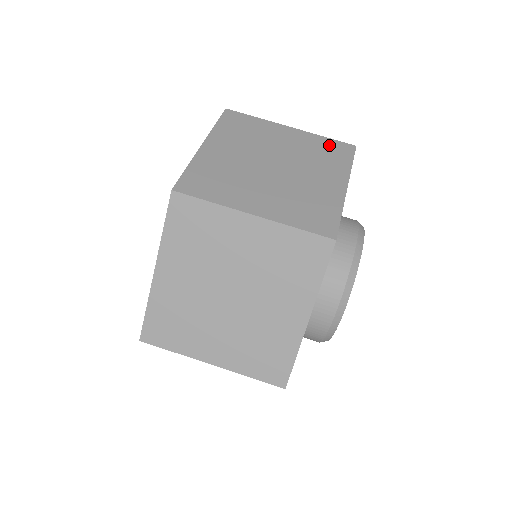
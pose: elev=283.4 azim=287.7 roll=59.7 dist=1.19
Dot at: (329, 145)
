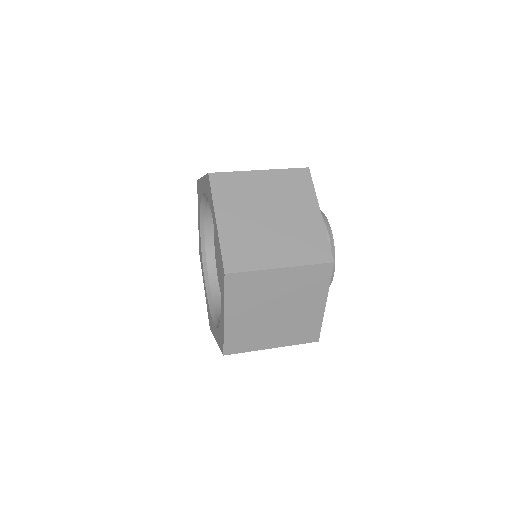
Dot at: occluded
